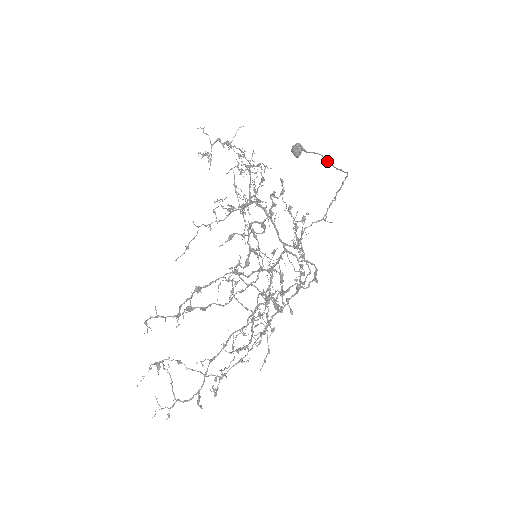
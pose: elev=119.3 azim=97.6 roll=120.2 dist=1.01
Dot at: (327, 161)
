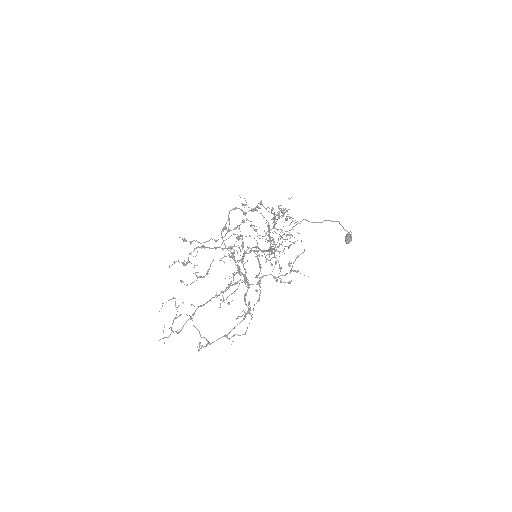
Dot at: occluded
